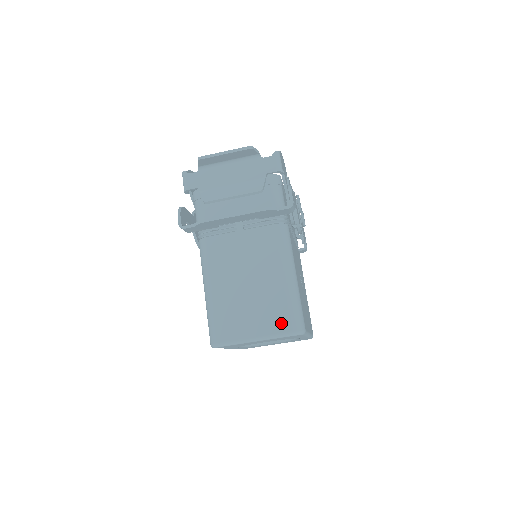
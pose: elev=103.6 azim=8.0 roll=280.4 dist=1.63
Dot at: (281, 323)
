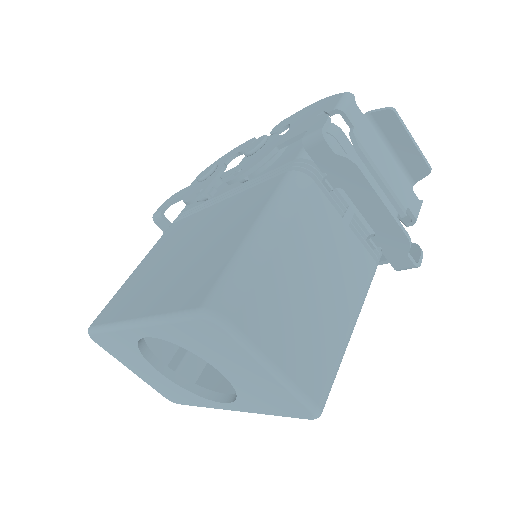
Dot at: (315, 380)
